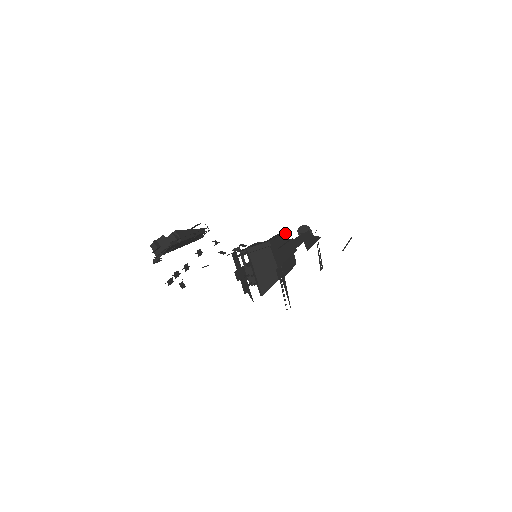
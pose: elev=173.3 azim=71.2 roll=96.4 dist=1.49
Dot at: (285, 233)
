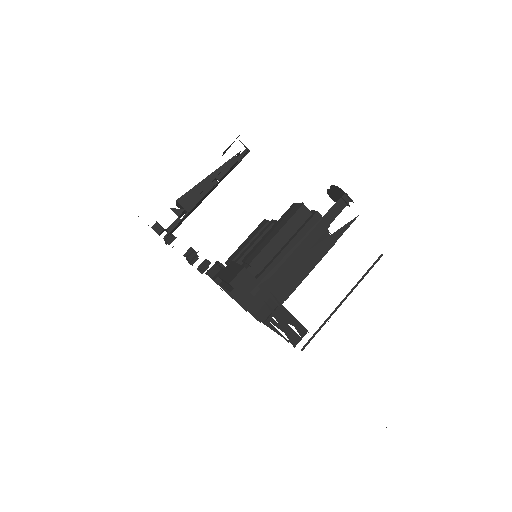
Dot at: (299, 208)
